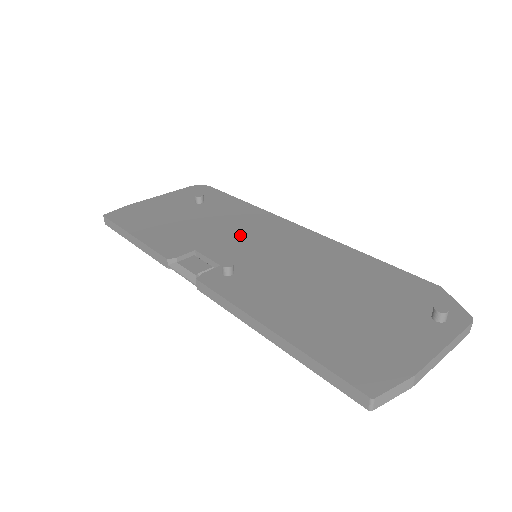
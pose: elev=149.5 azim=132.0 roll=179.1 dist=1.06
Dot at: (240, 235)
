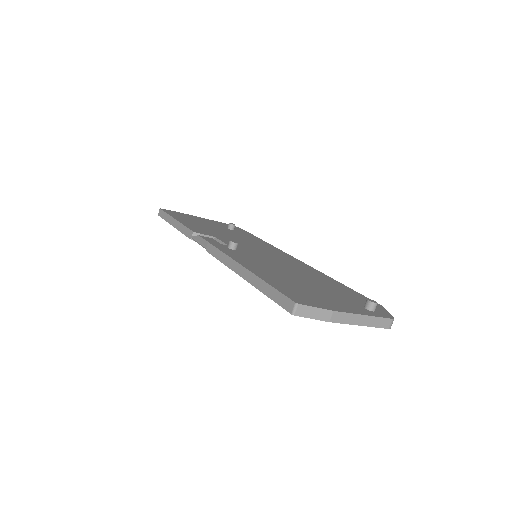
Dot at: (250, 245)
